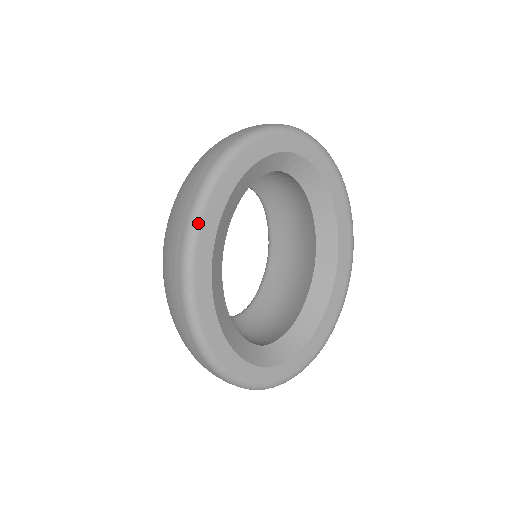
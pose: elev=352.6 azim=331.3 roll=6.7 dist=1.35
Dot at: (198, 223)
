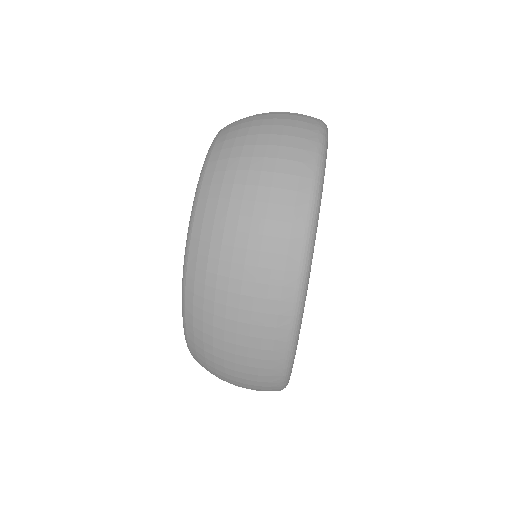
Dot at: (310, 270)
